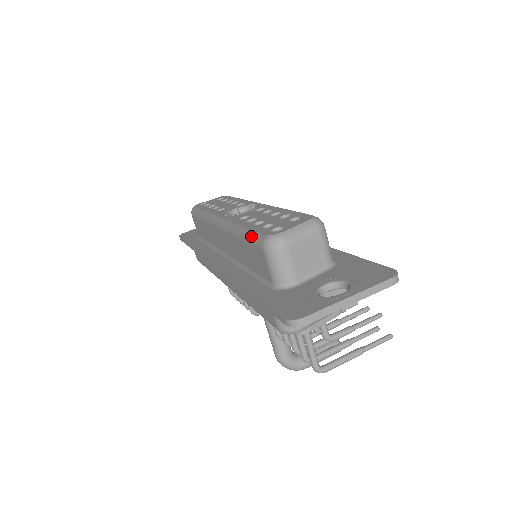
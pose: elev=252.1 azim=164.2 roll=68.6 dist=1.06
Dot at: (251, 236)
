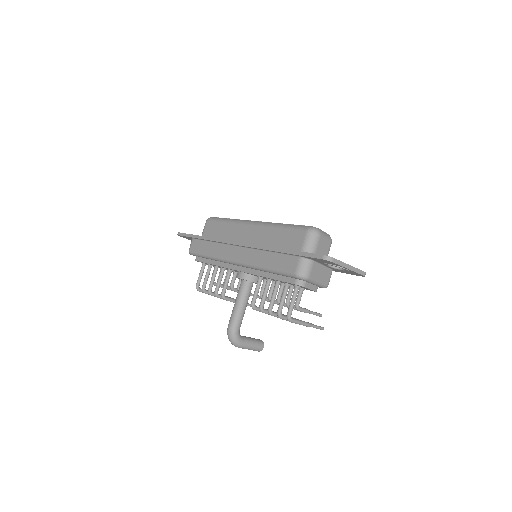
Dot at: (295, 226)
